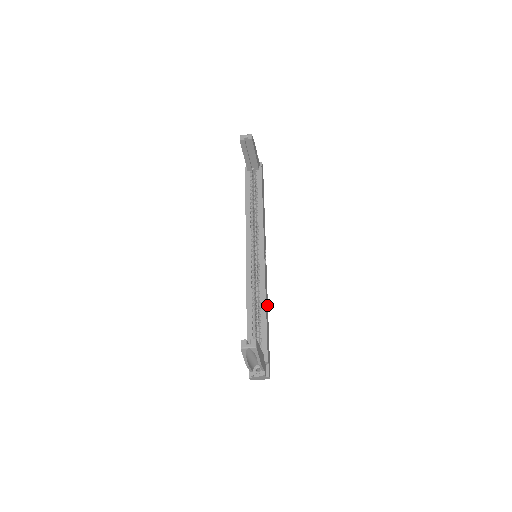
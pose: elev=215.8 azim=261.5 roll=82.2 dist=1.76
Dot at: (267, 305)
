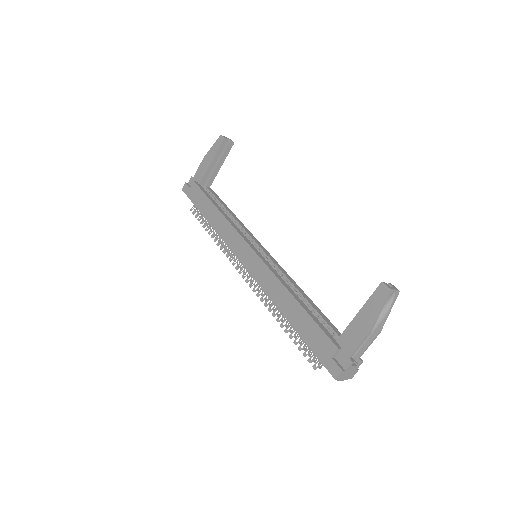
Dot at: occluded
